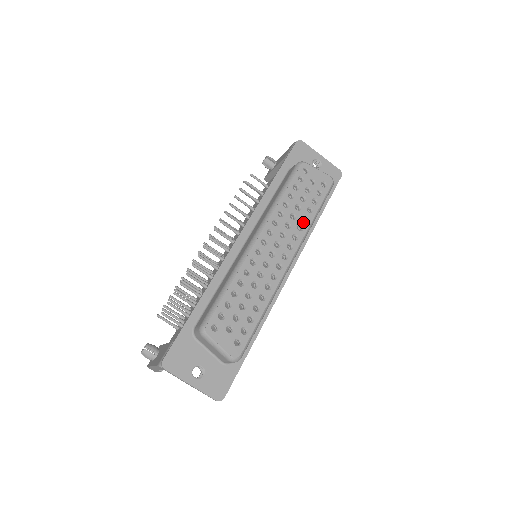
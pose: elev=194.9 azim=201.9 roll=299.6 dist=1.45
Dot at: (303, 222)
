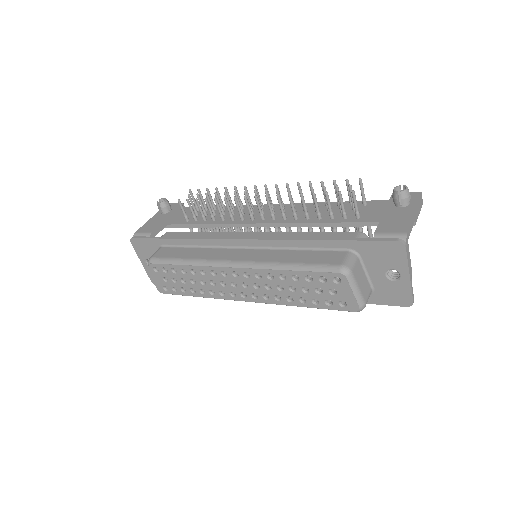
Dot at: (285, 299)
